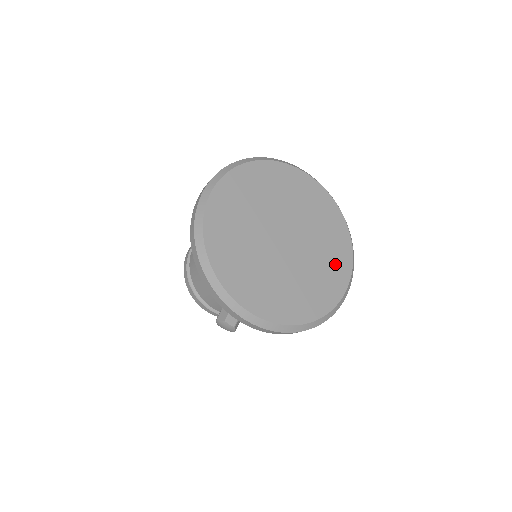
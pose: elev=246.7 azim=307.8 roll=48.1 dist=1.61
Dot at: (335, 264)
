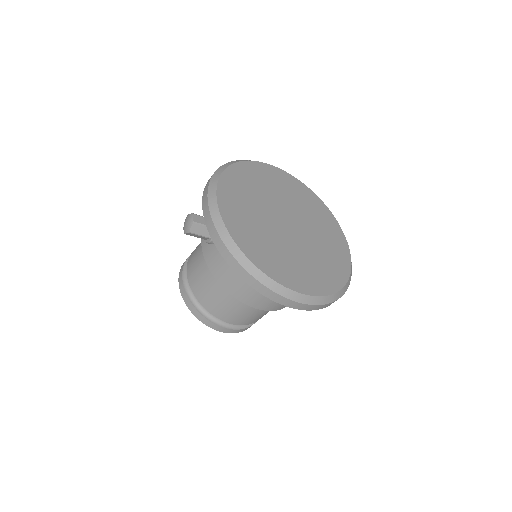
Dot at: (310, 276)
